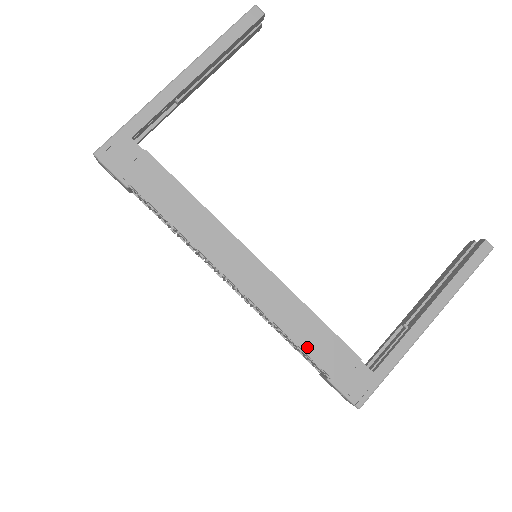
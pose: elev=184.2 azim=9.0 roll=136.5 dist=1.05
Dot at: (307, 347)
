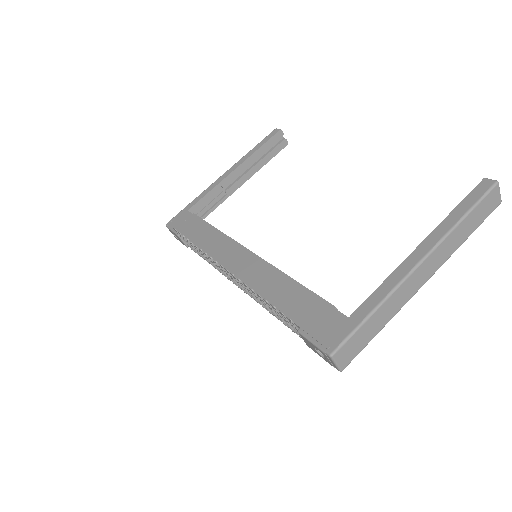
Dot at: (280, 305)
